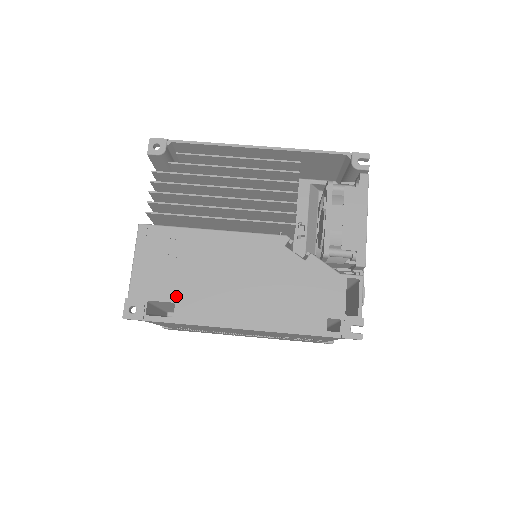
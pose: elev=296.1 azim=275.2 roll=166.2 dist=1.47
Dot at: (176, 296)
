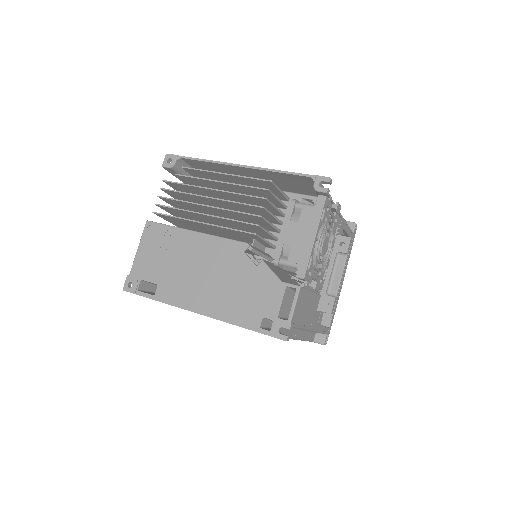
Dot at: (159, 279)
